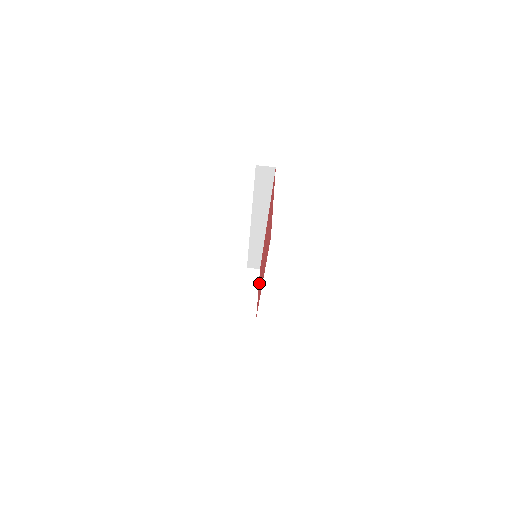
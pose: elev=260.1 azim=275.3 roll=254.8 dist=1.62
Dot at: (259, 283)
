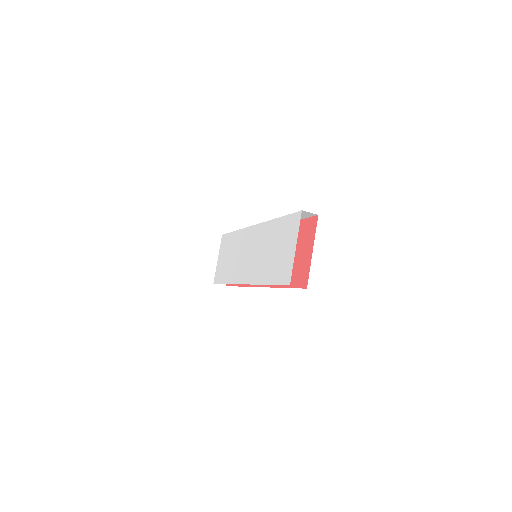
Dot at: occluded
